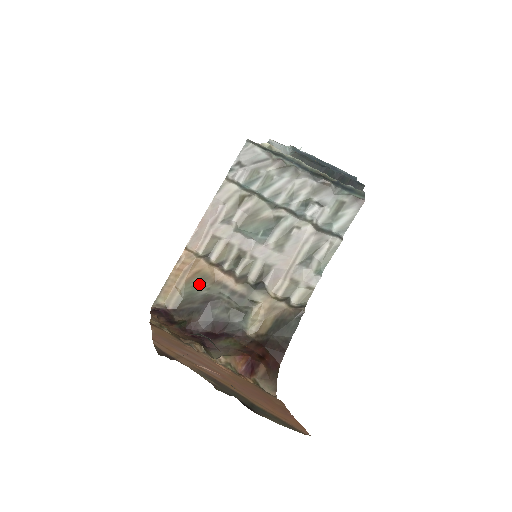
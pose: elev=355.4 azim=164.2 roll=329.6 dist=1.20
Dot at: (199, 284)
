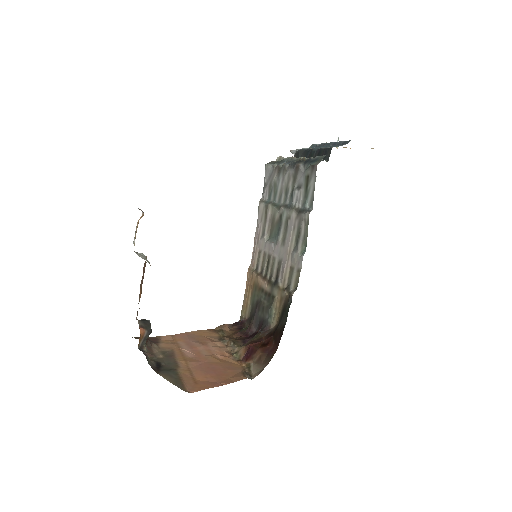
Dot at: (255, 293)
